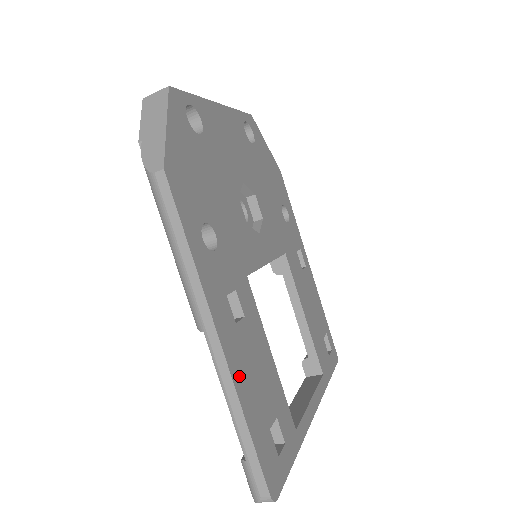
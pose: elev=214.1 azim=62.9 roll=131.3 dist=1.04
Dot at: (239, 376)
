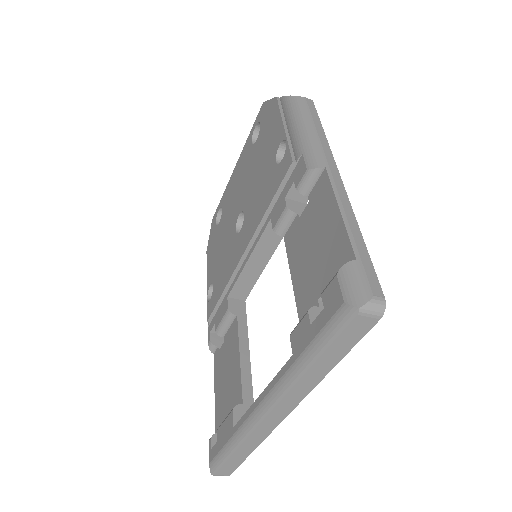
Dot at: occluded
